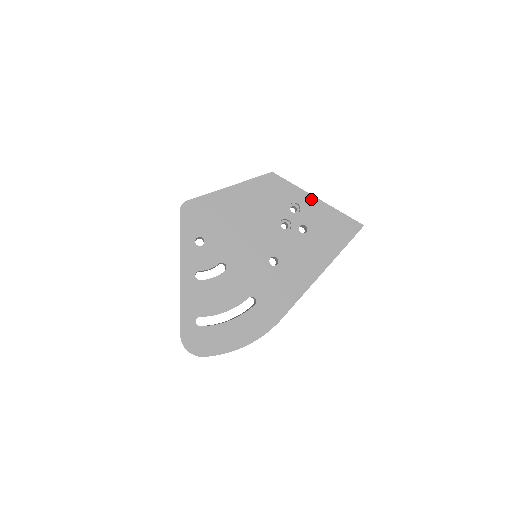
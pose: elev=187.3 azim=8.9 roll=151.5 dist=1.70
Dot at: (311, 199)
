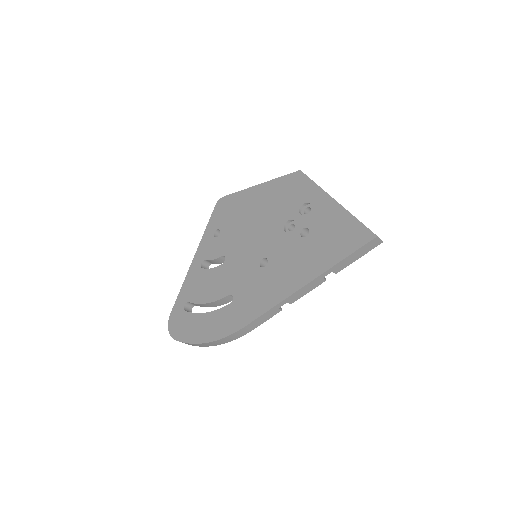
Dot at: (326, 199)
